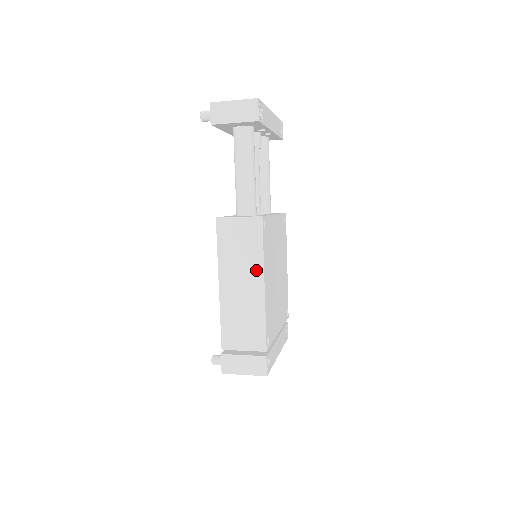
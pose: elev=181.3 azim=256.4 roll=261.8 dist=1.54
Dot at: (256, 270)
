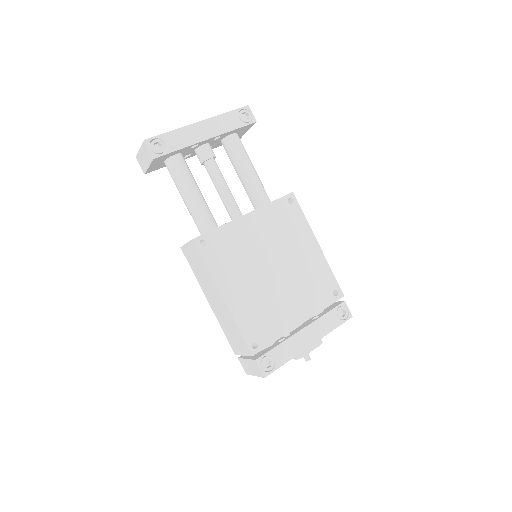
Dot at: (213, 286)
